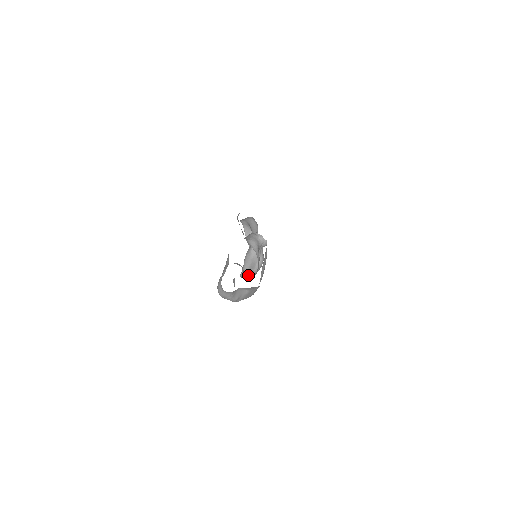
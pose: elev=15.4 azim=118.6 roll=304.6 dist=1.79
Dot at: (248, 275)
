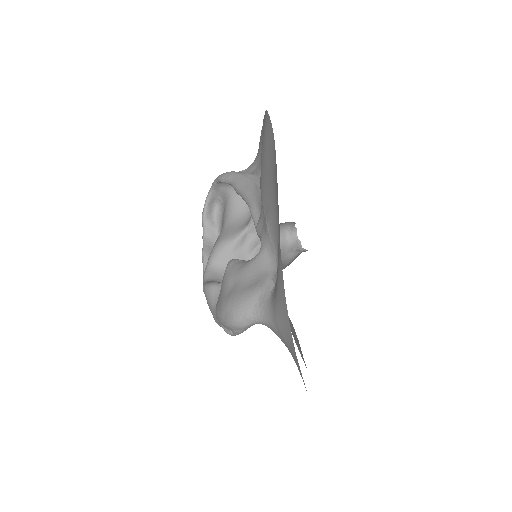
Dot at: occluded
